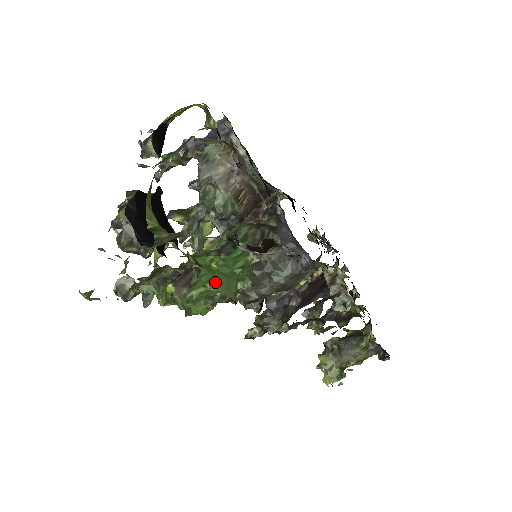
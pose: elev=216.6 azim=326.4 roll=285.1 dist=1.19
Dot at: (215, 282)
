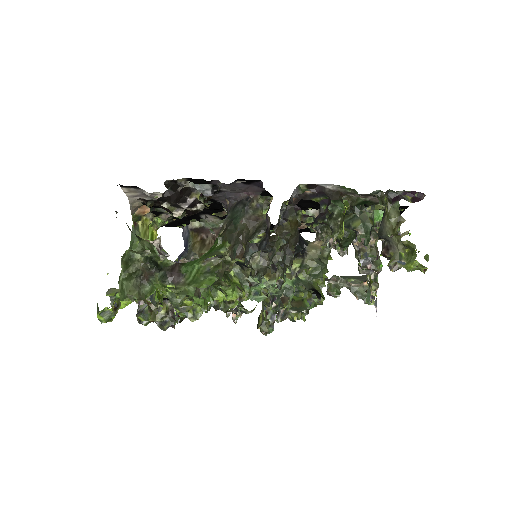
Dot at: (199, 260)
